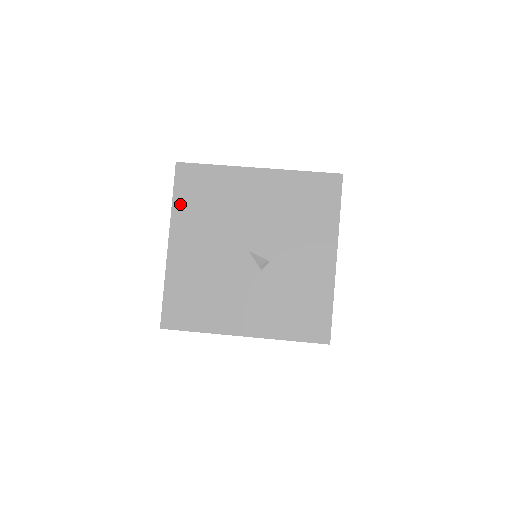
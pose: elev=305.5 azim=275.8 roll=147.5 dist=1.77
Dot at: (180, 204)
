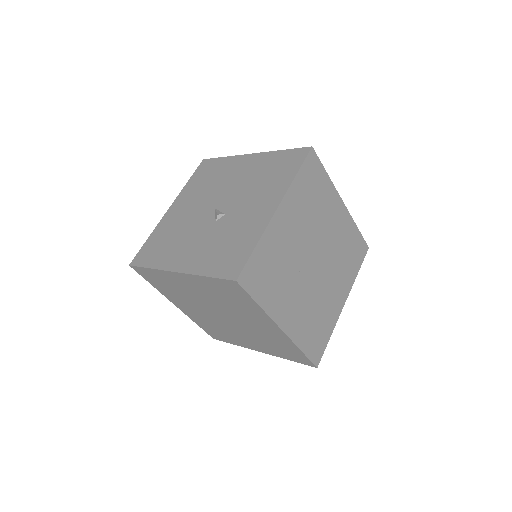
Dot at: (191, 183)
